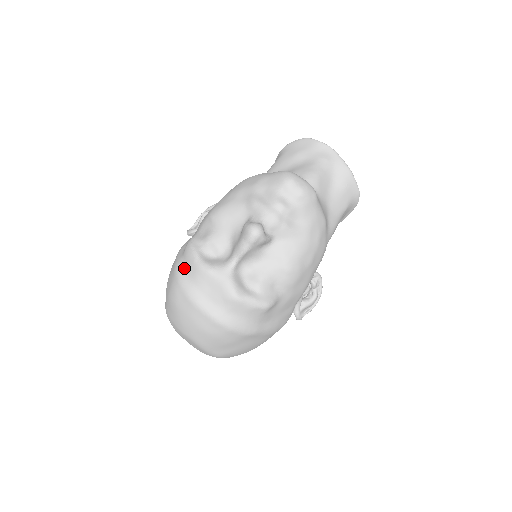
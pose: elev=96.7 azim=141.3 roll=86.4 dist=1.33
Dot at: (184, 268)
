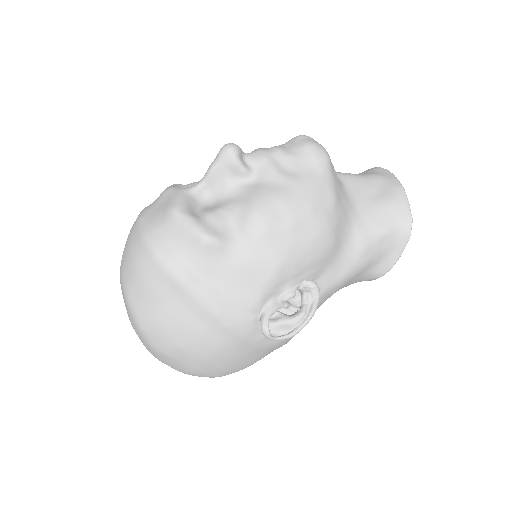
Dot at: occluded
